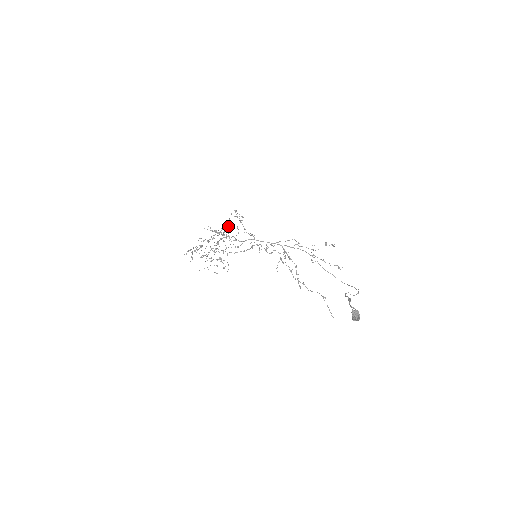
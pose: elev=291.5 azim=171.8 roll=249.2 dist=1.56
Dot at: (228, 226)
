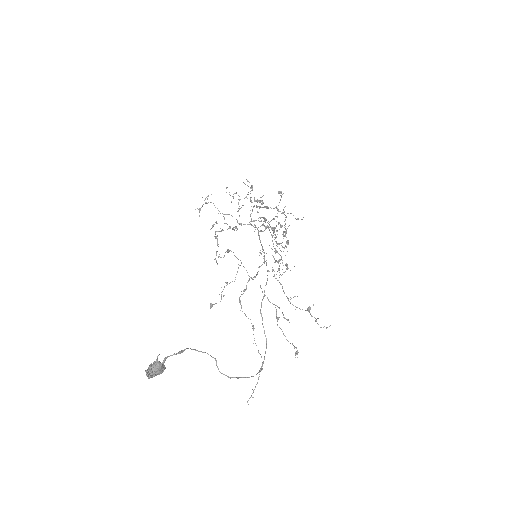
Dot at: (274, 208)
